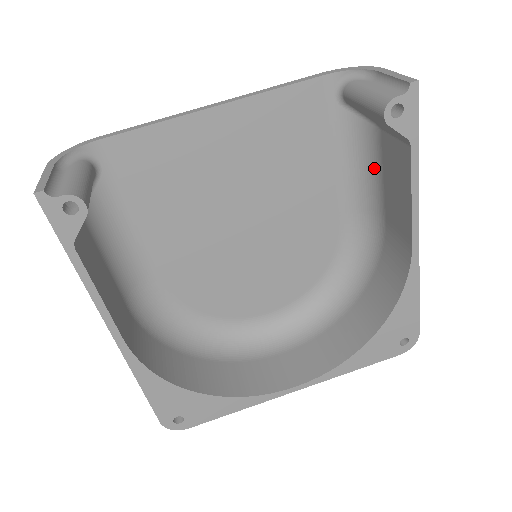
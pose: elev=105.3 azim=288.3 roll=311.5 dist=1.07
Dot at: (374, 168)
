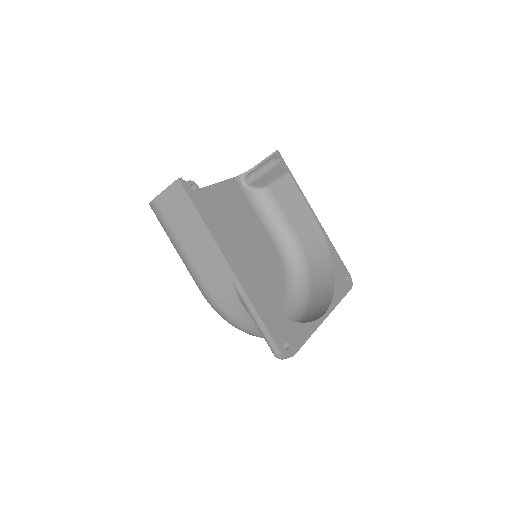
Dot at: (275, 210)
